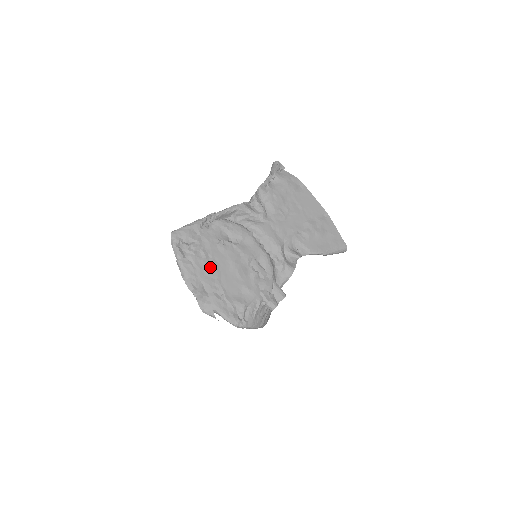
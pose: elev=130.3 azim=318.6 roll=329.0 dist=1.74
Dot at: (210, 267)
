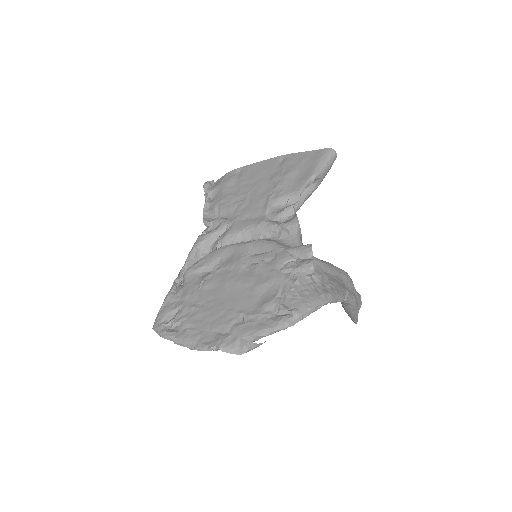
Dot at: (210, 311)
